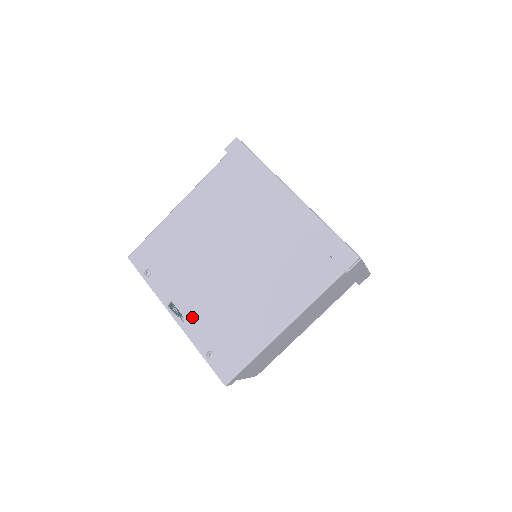
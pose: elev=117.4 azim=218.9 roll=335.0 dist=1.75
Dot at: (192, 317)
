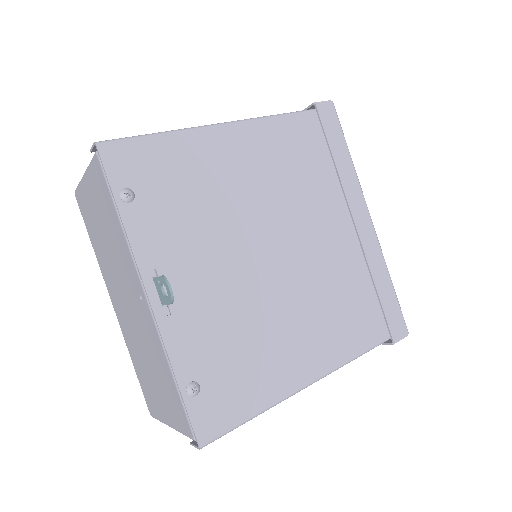
Dot at: (184, 313)
